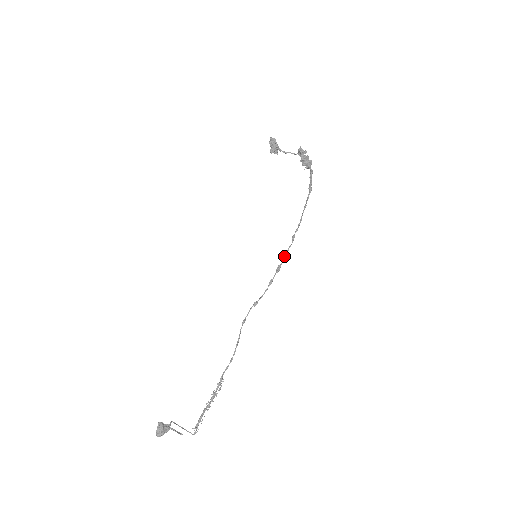
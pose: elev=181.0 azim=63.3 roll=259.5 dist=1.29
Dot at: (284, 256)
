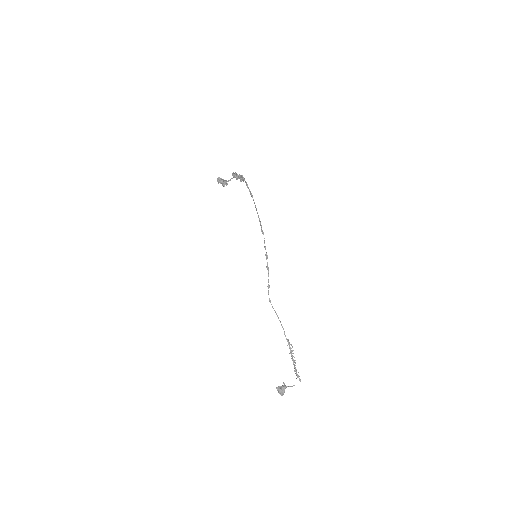
Dot at: (264, 246)
